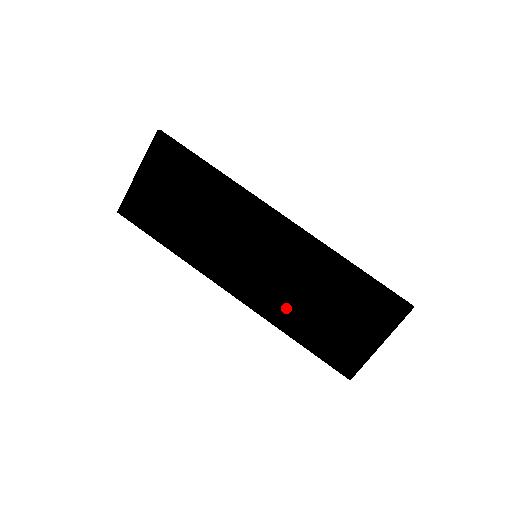
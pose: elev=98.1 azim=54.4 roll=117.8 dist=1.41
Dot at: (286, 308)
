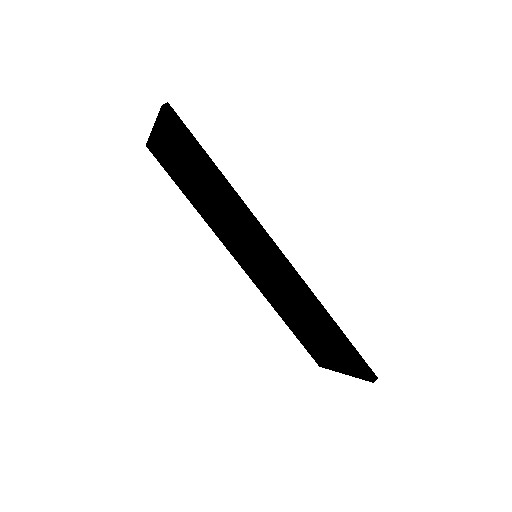
Dot at: (277, 302)
